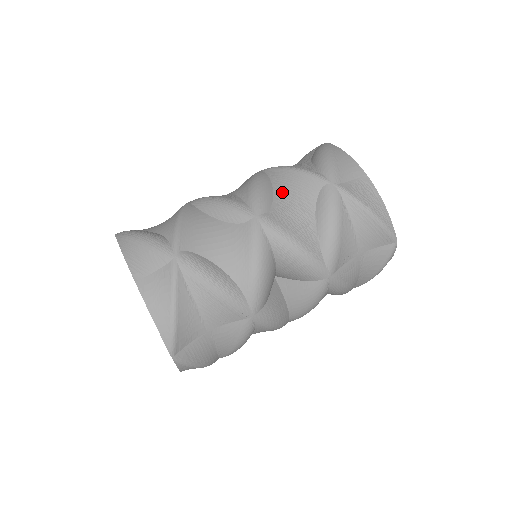
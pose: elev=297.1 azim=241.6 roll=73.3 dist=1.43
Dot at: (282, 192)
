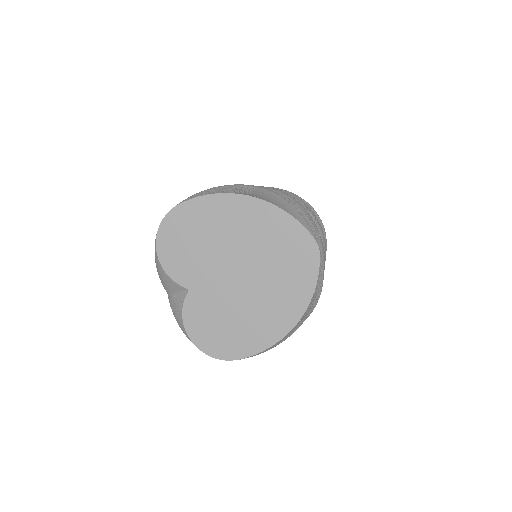
Dot at: occluded
